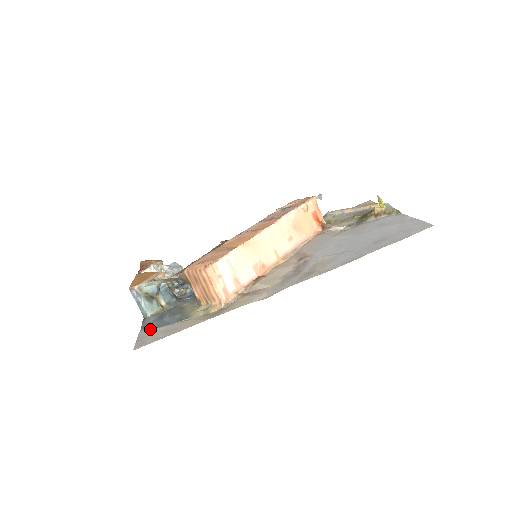
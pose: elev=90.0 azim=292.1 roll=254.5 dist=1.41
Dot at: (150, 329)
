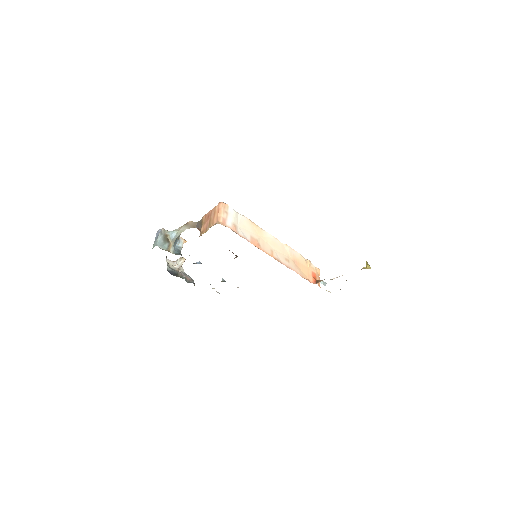
Dot at: occluded
